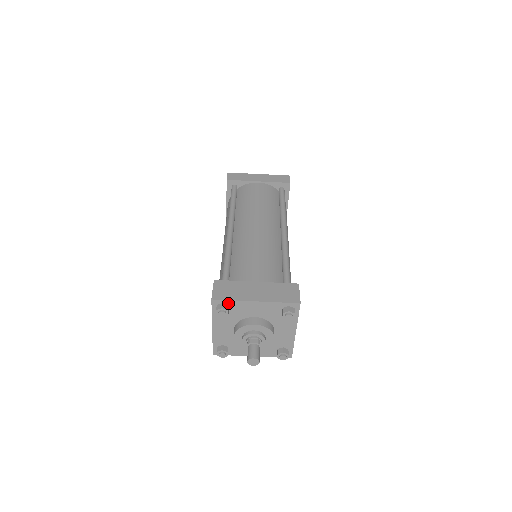
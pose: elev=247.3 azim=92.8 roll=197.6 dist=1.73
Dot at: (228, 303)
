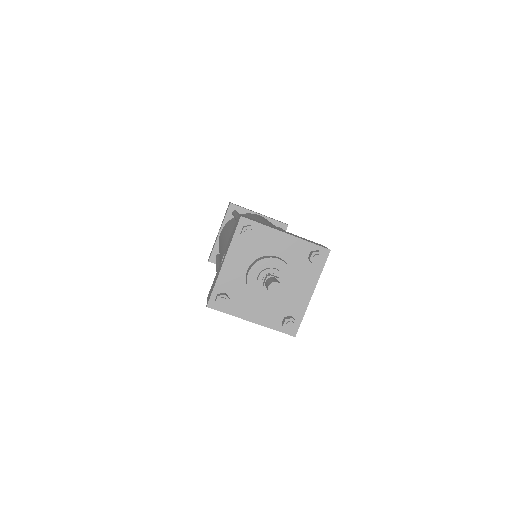
Dot at: (256, 227)
